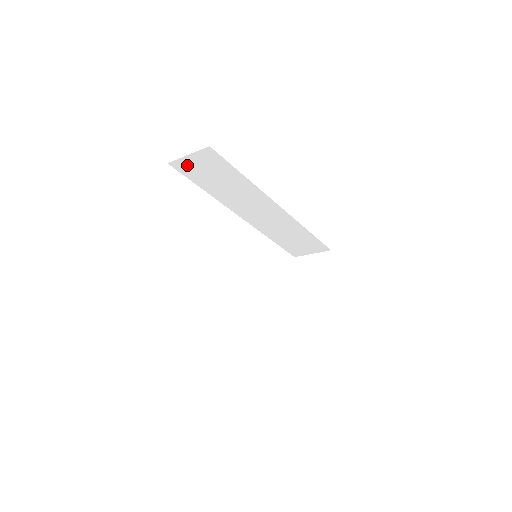
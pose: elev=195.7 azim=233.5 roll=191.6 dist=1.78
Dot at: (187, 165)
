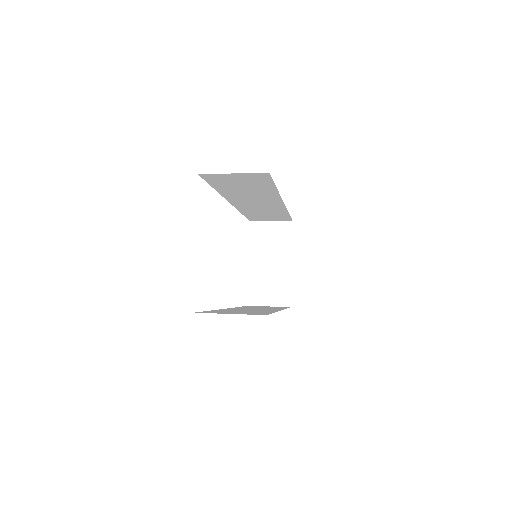
Dot at: (221, 177)
